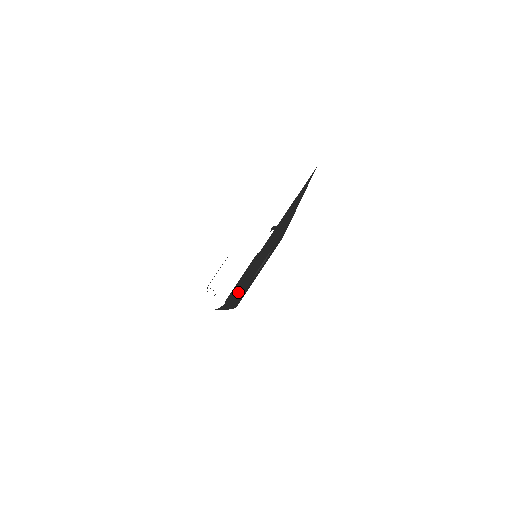
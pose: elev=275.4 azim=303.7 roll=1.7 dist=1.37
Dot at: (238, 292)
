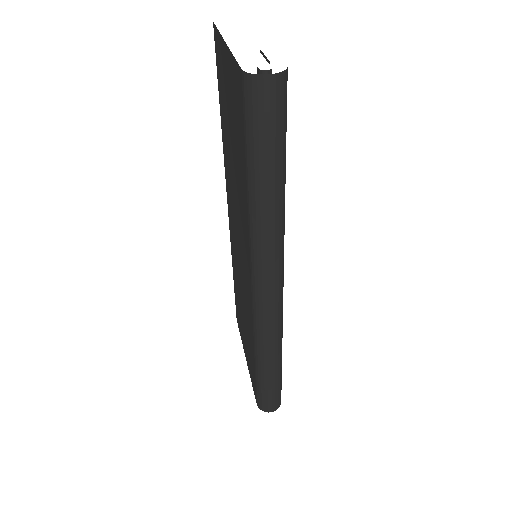
Dot at: occluded
